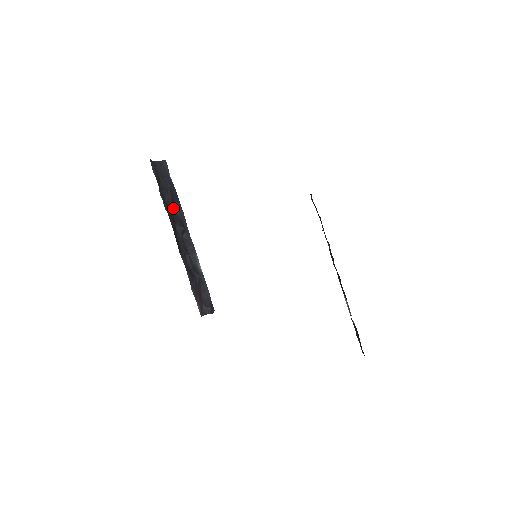
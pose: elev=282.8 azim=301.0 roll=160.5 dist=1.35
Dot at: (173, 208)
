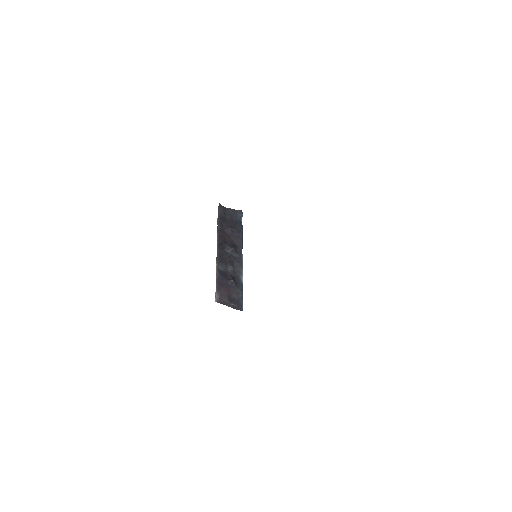
Dot at: (231, 236)
